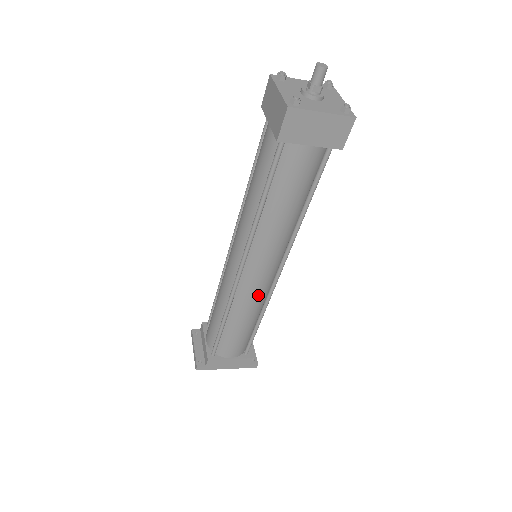
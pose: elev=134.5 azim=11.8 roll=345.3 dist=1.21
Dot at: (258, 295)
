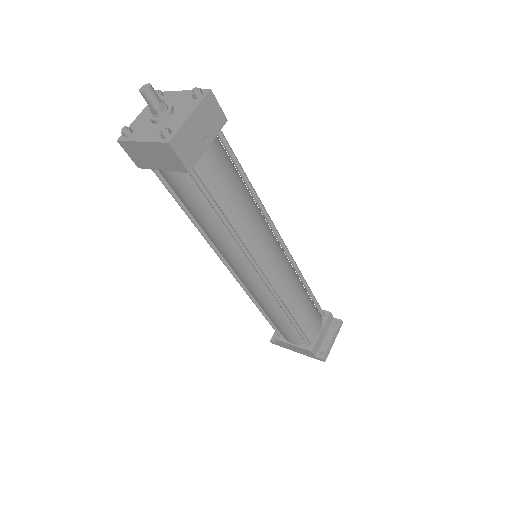
Dot at: (260, 295)
